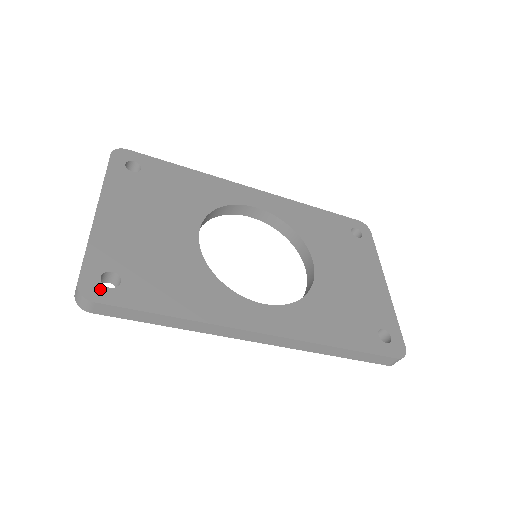
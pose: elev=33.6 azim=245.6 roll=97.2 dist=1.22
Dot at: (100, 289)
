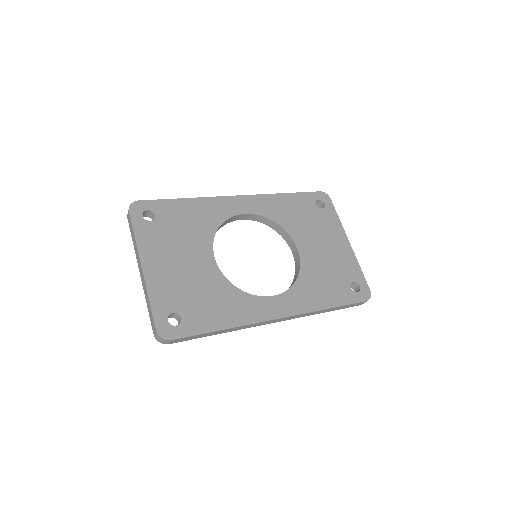
Dot at: (171, 329)
